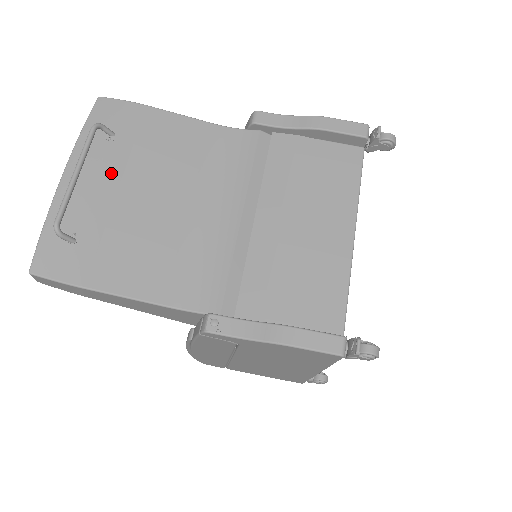
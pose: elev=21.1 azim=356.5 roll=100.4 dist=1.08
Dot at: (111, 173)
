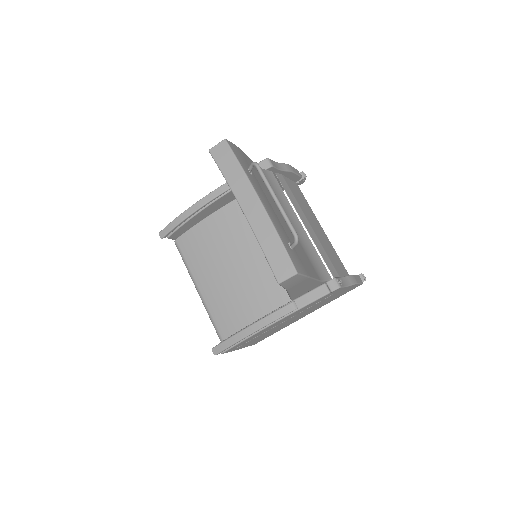
Dot at: (267, 199)
